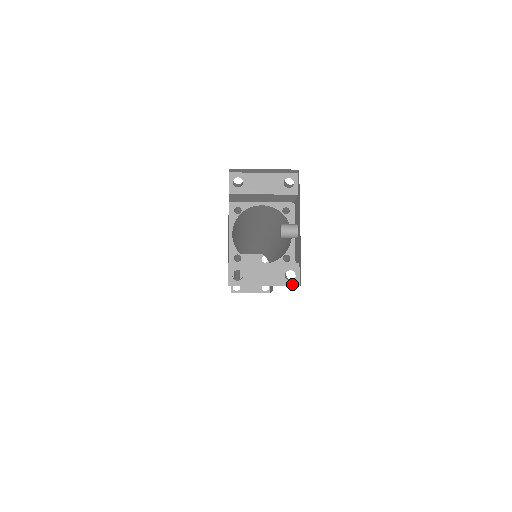
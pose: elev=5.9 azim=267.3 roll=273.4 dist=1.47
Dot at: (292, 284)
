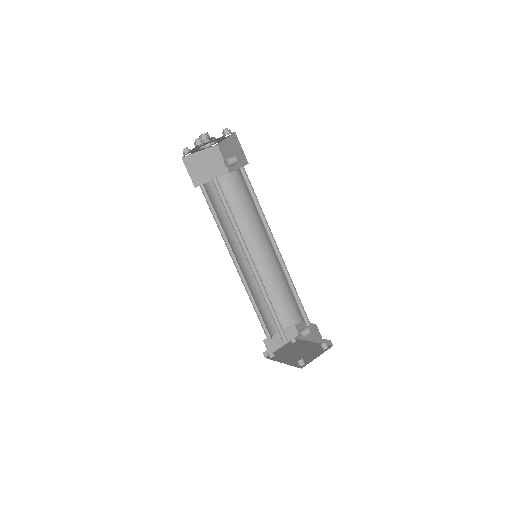
Dot at: occluded
